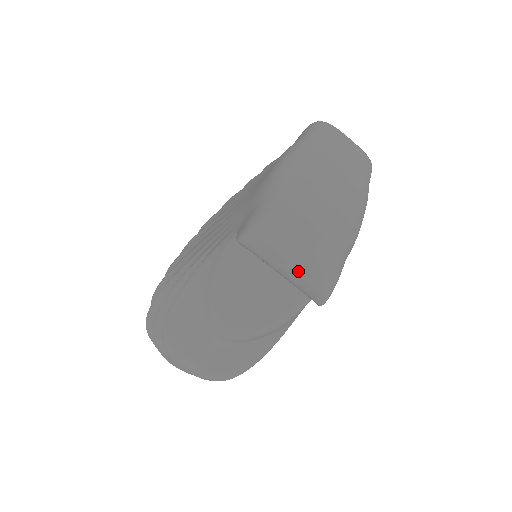
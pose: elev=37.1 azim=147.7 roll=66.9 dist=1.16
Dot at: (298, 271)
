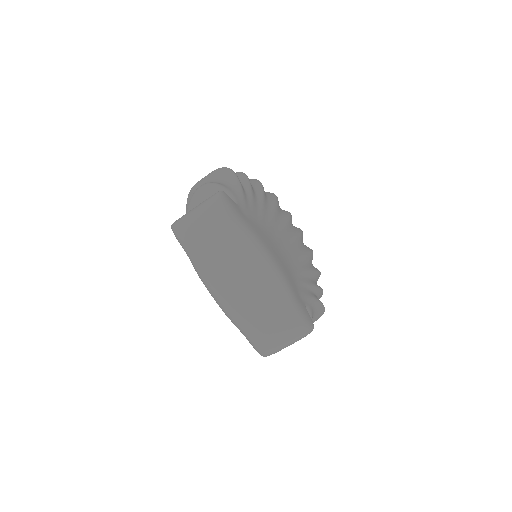
Dot at: occluded
